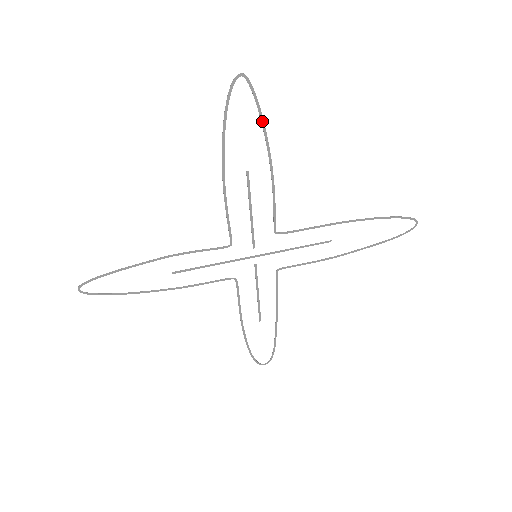
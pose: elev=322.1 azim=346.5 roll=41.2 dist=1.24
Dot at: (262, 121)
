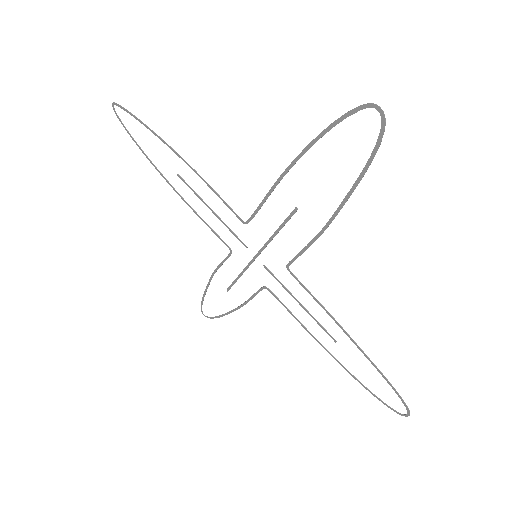
Dot at: (146, 126)
